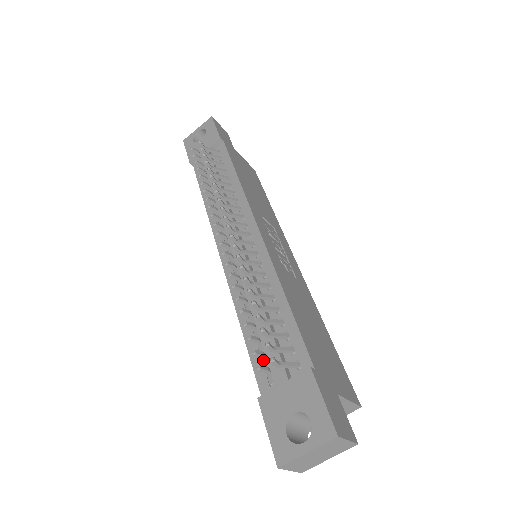
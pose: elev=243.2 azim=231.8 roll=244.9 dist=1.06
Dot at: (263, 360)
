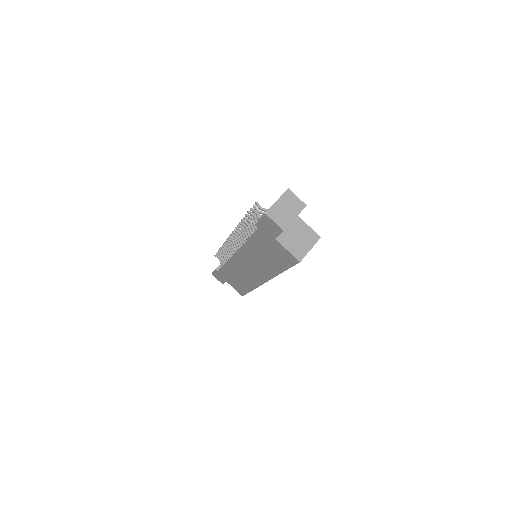
Dot at: (255, 219)
